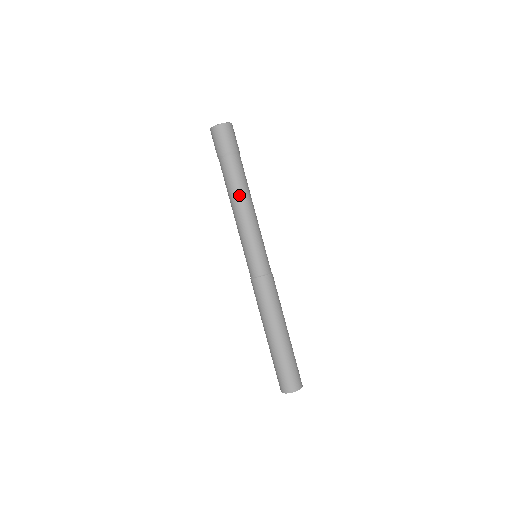
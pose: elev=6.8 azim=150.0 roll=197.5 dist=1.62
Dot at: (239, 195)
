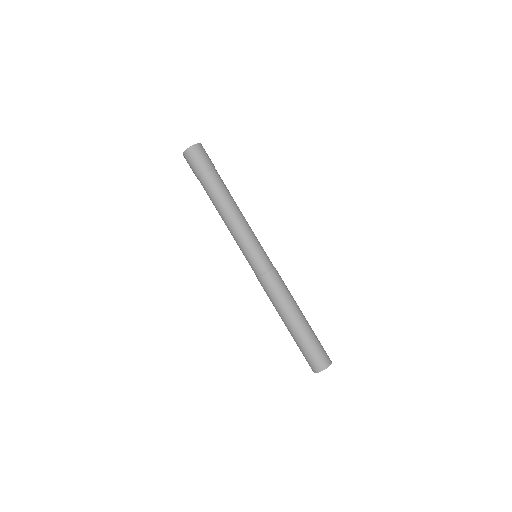
Dot at: (219, 210)
